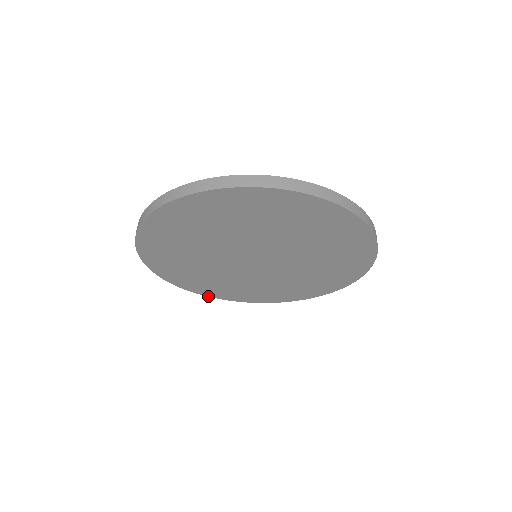
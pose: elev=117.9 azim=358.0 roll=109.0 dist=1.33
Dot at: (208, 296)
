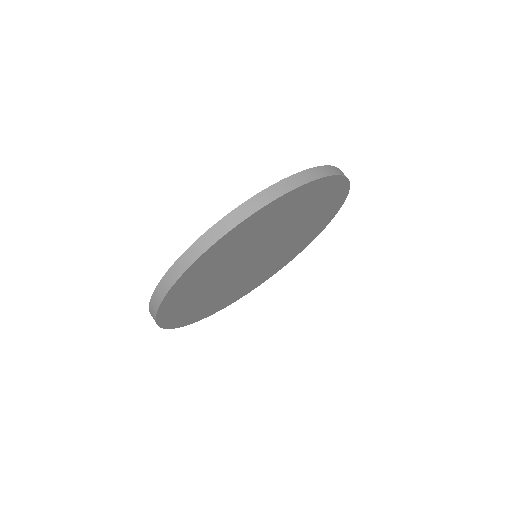
Dot at: occluded
